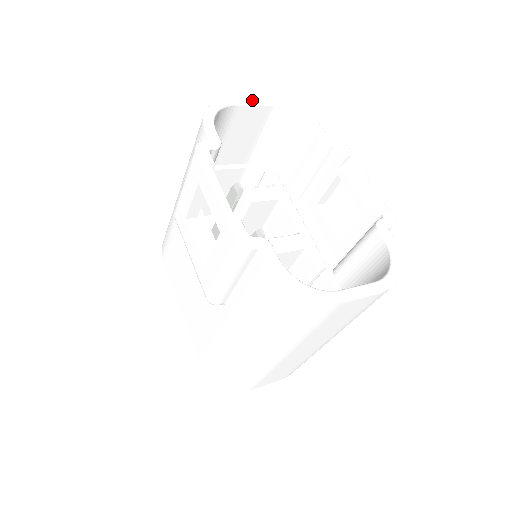
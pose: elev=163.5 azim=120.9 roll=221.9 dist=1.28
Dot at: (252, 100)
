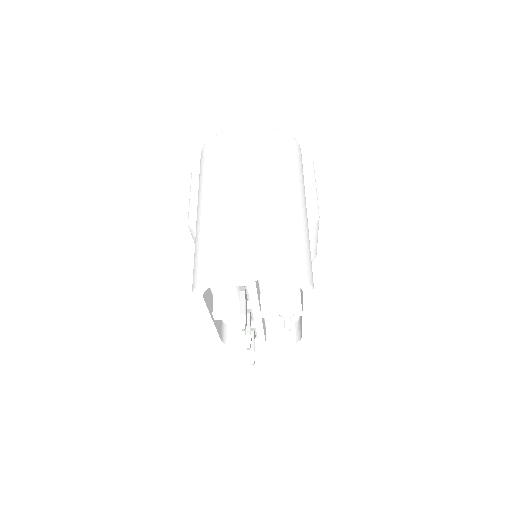
Dot at: occluded
